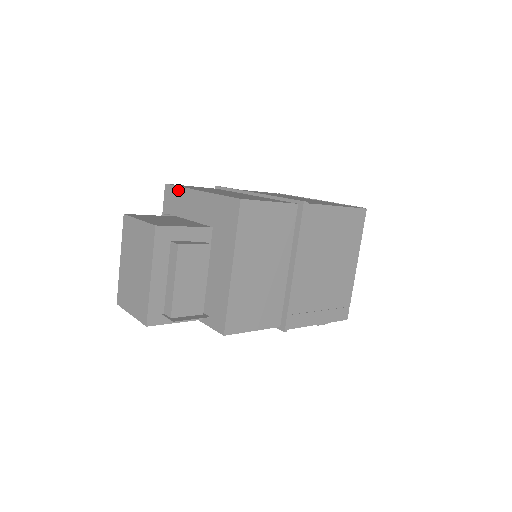
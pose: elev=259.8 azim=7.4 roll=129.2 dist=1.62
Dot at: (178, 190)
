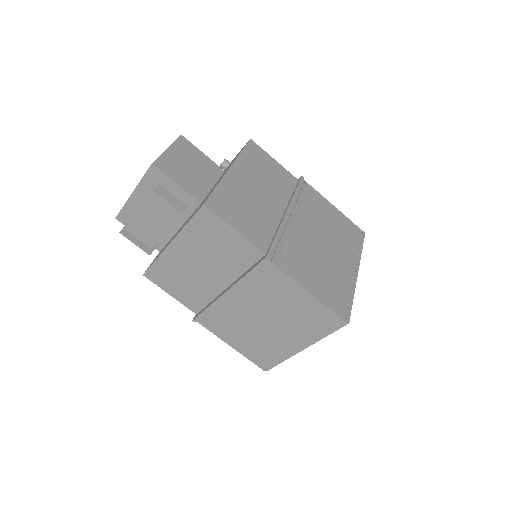
Dot at: occluded
